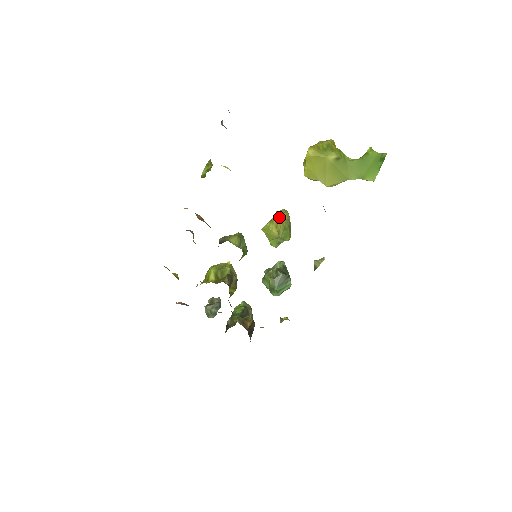
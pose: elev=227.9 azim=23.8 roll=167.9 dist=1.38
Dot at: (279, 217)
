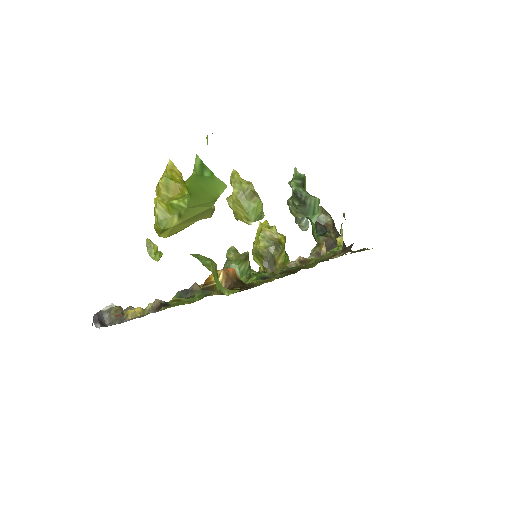
Dot at: (233, 204)
